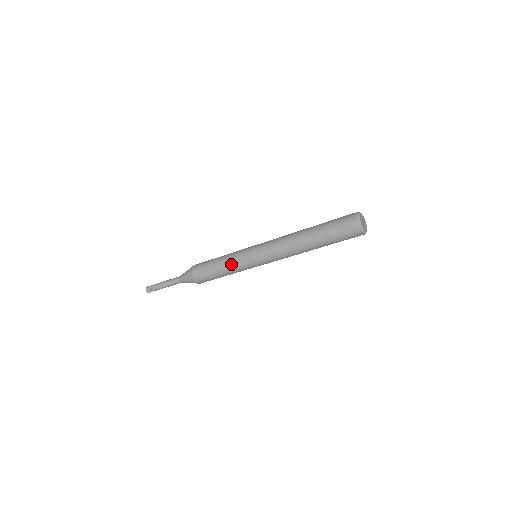
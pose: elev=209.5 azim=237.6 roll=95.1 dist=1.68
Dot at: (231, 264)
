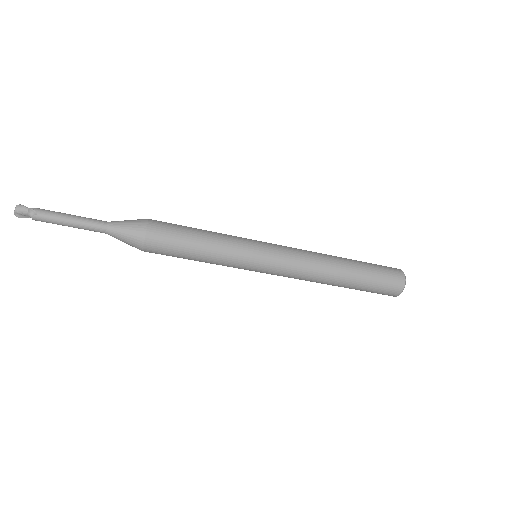
Dot at: (223, 255)
